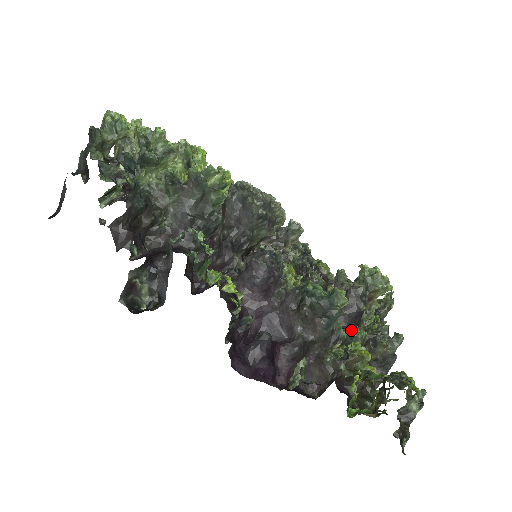
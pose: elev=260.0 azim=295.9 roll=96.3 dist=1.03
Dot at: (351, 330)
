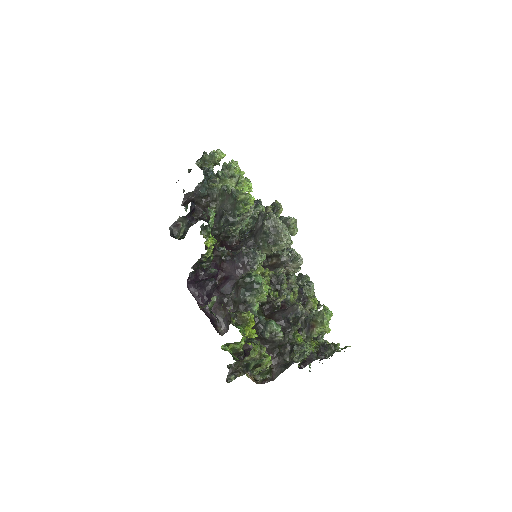
Dot at: (270, 320)
